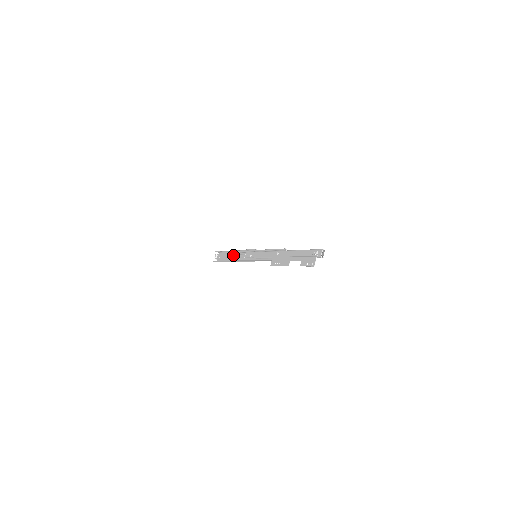
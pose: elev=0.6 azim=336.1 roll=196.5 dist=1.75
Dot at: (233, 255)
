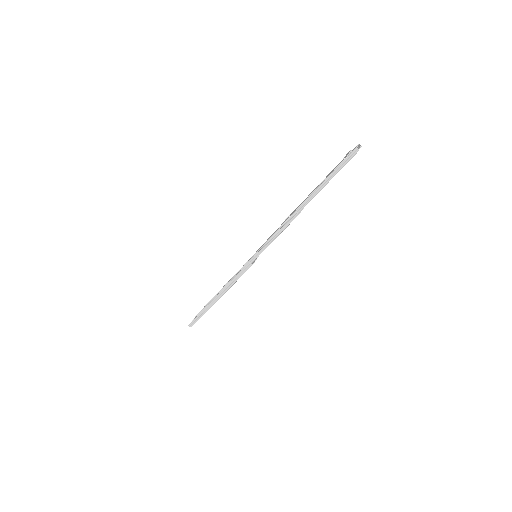
Dot at: occluded
